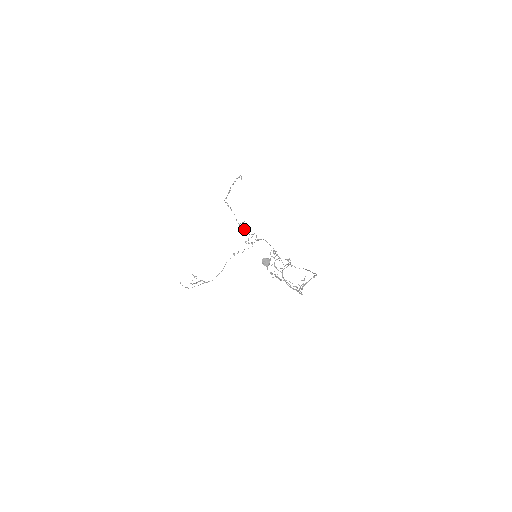
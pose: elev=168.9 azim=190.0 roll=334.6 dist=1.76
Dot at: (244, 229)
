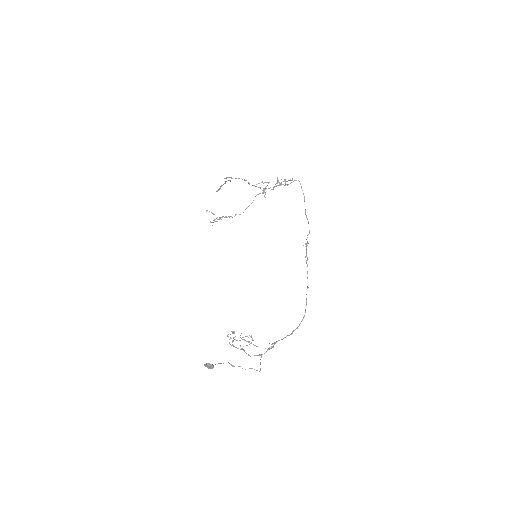
Dot at: occluded
